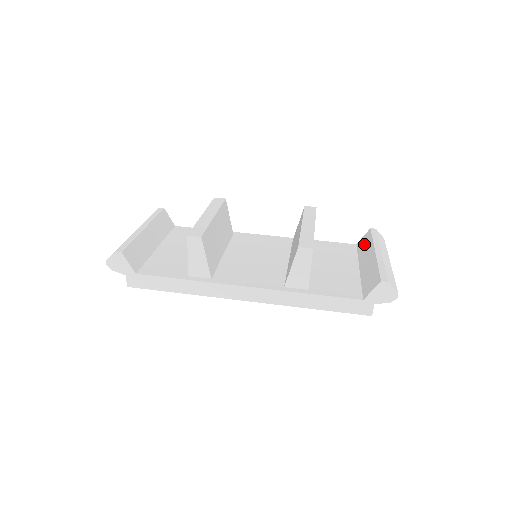
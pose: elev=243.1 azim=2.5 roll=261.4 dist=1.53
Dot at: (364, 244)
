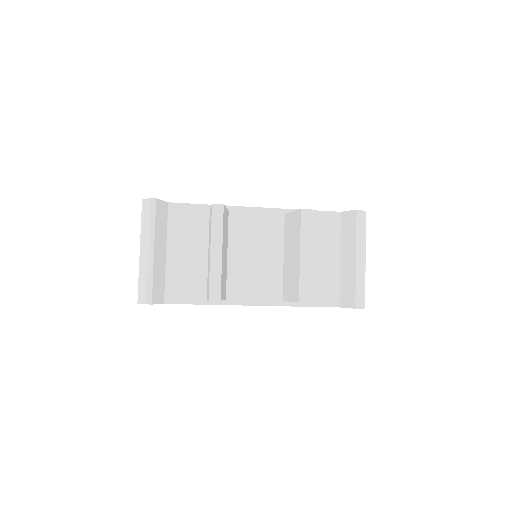
Dot at: (348, 228)
